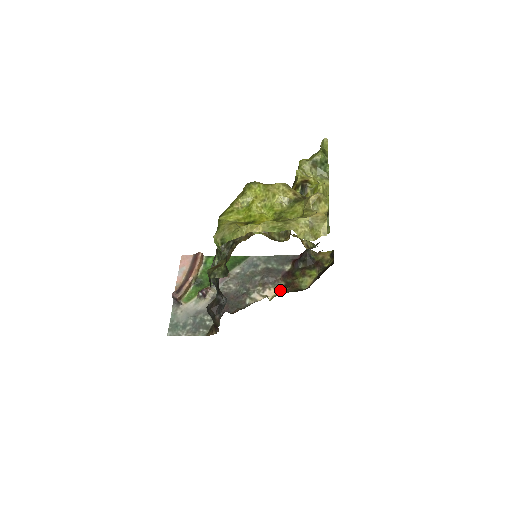
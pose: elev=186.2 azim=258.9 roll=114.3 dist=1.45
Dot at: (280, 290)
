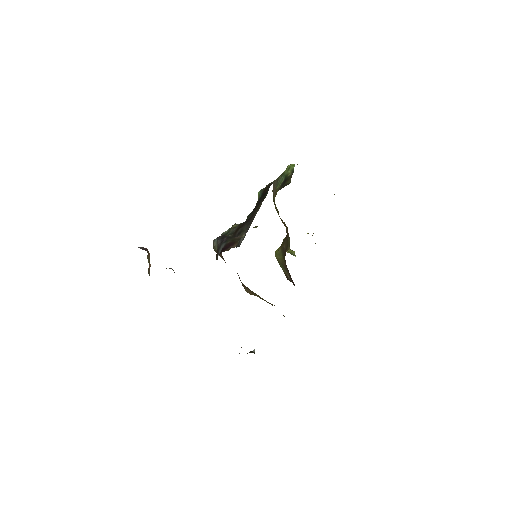
Dot at: occluded
